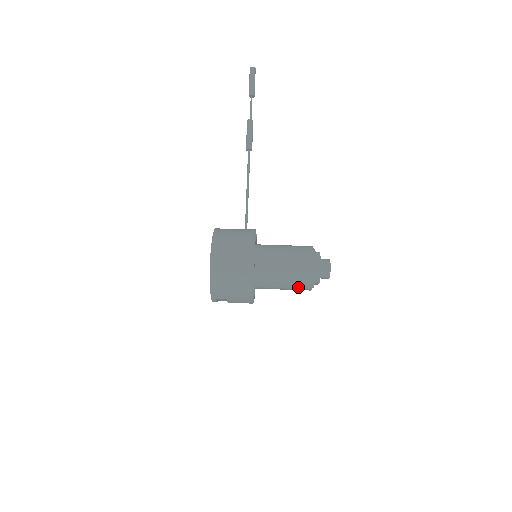
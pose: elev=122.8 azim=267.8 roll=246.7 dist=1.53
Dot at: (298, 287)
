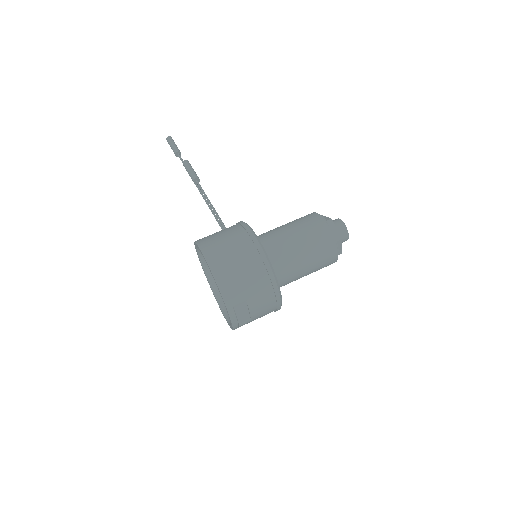
Dot at: (321, 254)
